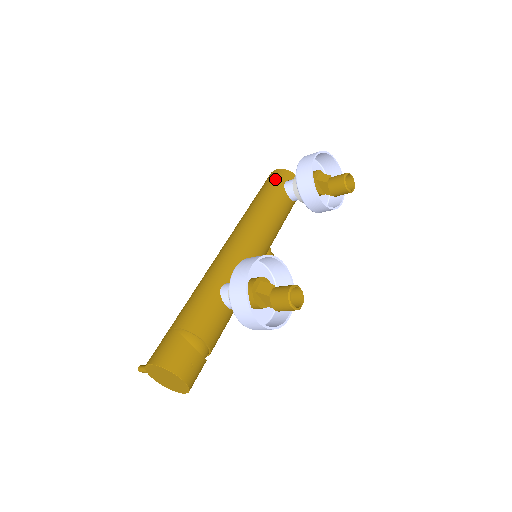
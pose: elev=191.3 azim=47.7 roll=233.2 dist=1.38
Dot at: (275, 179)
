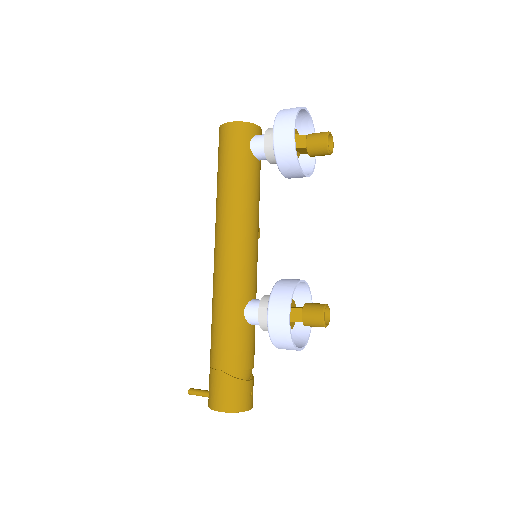
Dot at: (237, 142)
